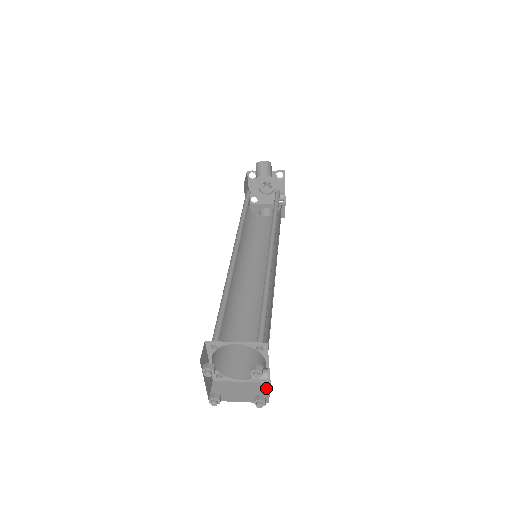
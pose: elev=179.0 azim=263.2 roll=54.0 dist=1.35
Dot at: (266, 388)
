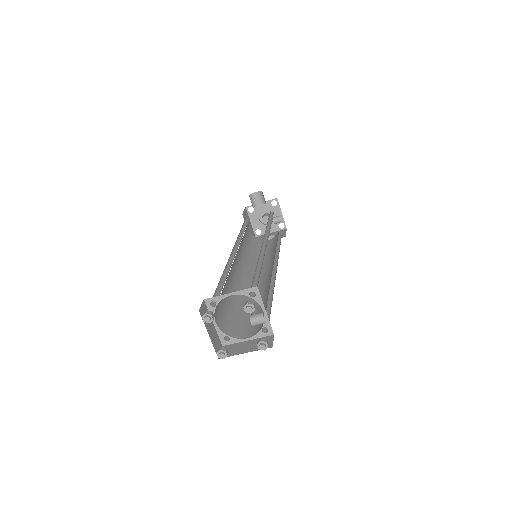
Dot at: (270, 339)
